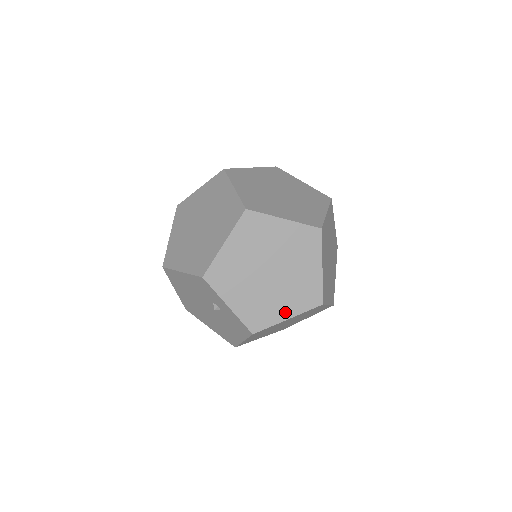
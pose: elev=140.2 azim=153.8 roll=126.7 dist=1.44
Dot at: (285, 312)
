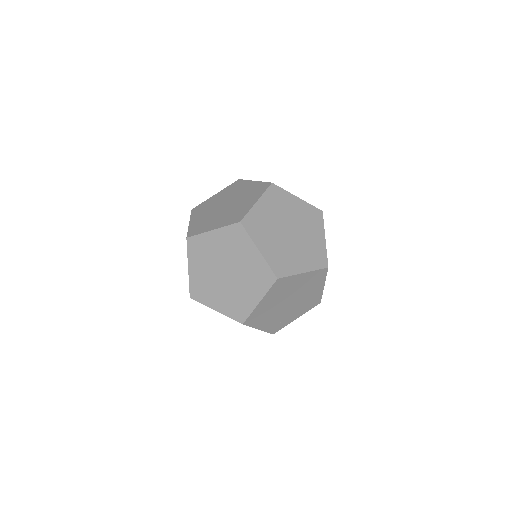
Dot at: occluded
